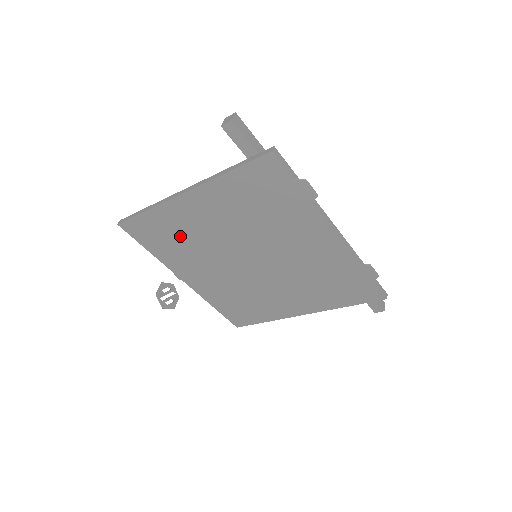
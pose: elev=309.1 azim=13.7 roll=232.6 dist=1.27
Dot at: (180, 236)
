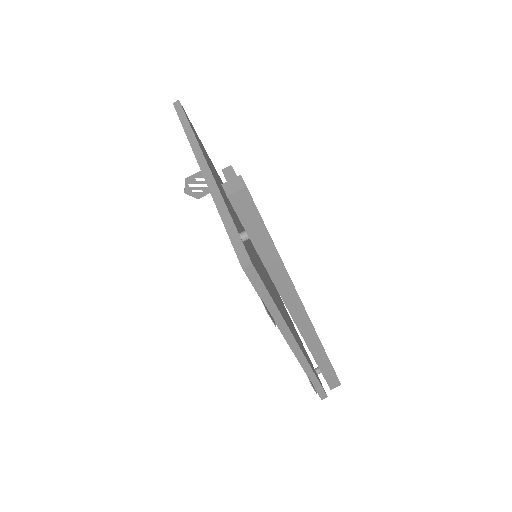
Dot at: occluded
